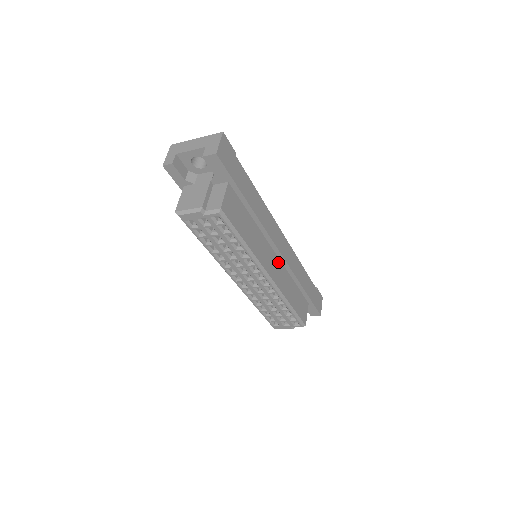
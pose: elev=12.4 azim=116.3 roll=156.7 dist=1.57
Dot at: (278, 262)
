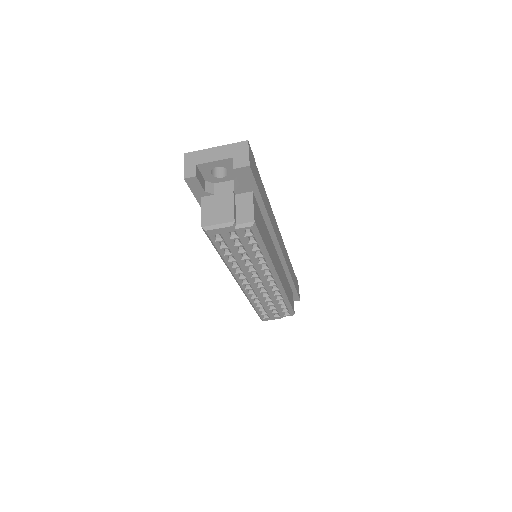
Dot at: (278, 260)
